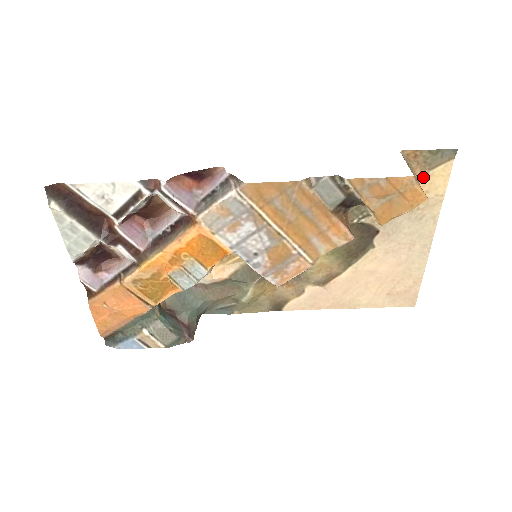
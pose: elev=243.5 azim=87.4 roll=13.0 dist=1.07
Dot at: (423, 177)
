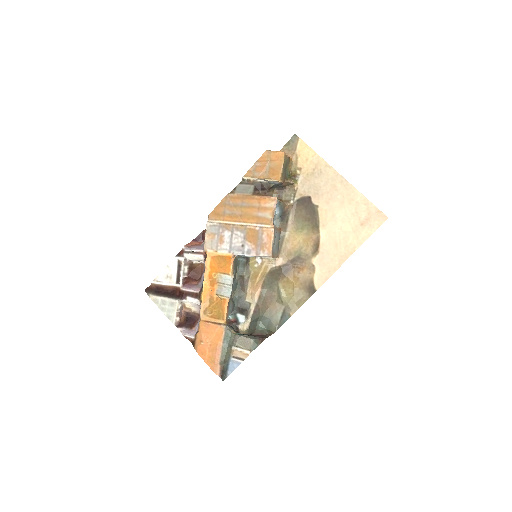
Dot at: (297, 156)
